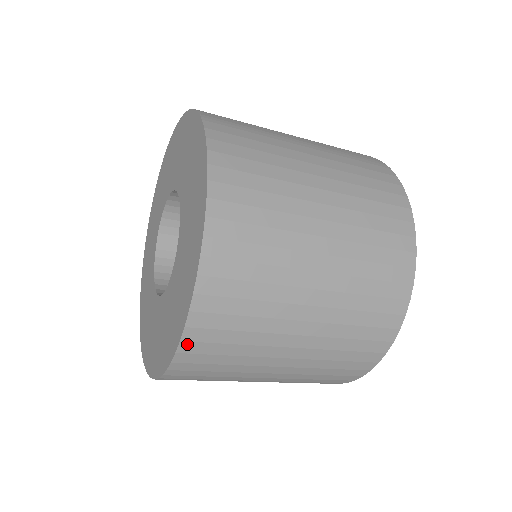
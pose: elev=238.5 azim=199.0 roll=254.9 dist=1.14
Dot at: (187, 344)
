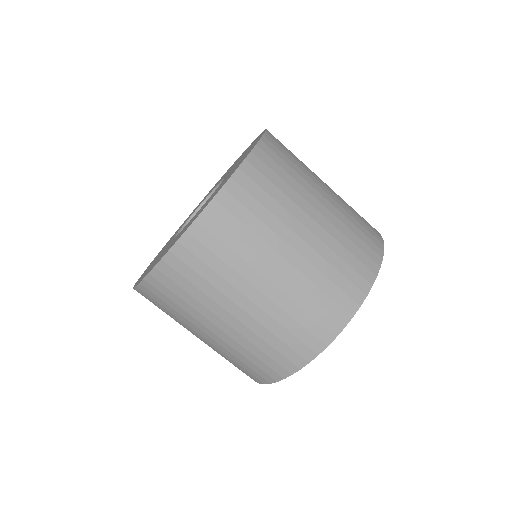
Dot at: (180, 247)
